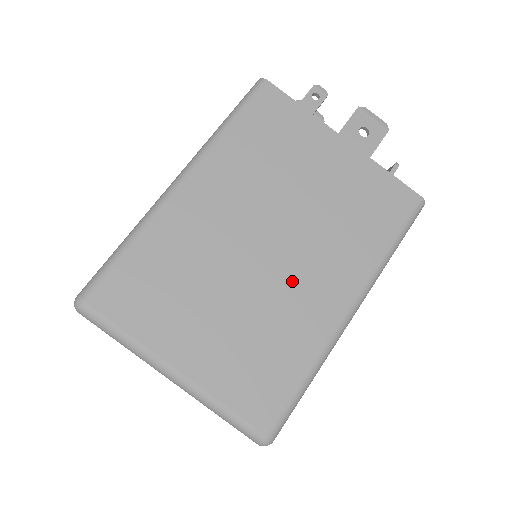
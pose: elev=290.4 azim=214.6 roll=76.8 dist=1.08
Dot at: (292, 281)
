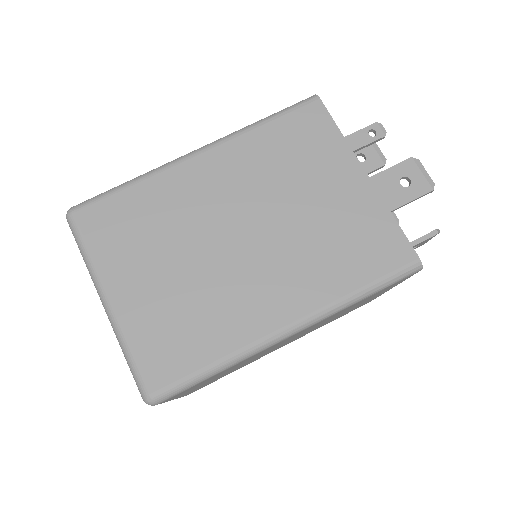
Dot at: (246, 276)
